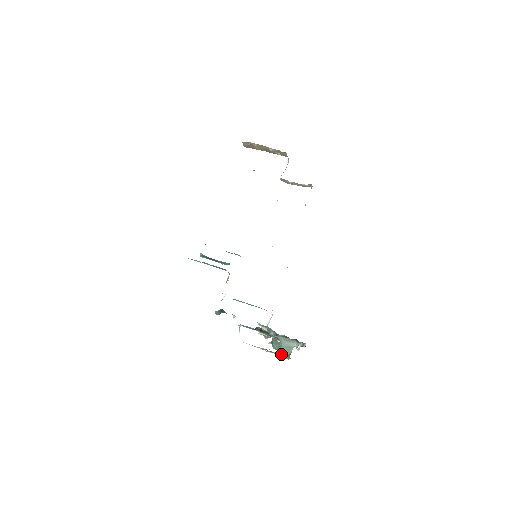
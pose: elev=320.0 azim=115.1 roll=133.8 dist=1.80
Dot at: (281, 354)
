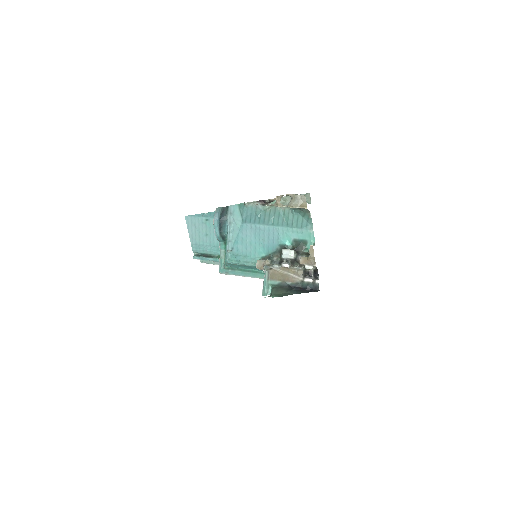
Dot at: (296, 195)
